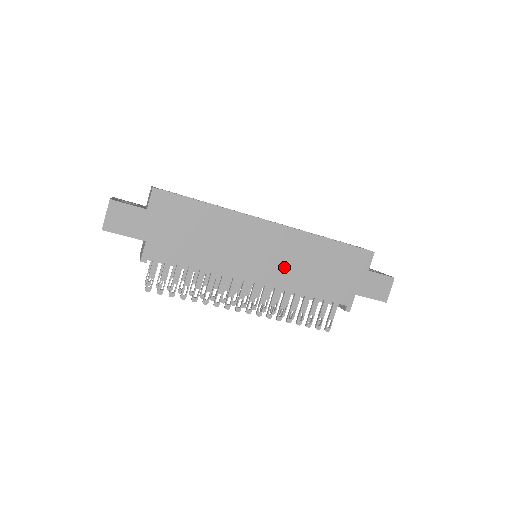
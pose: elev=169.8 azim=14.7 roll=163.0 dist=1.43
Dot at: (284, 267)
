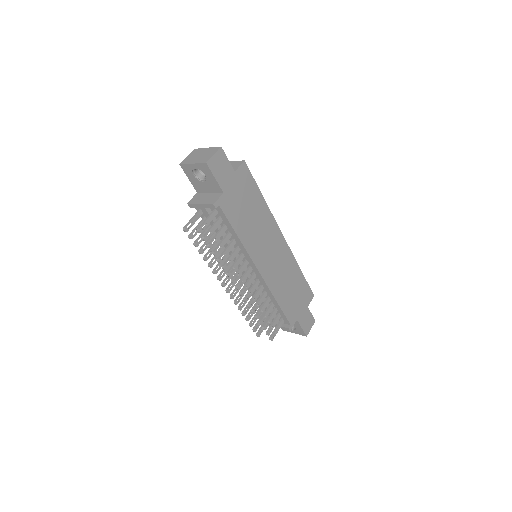
Dot at: (276, 272)
